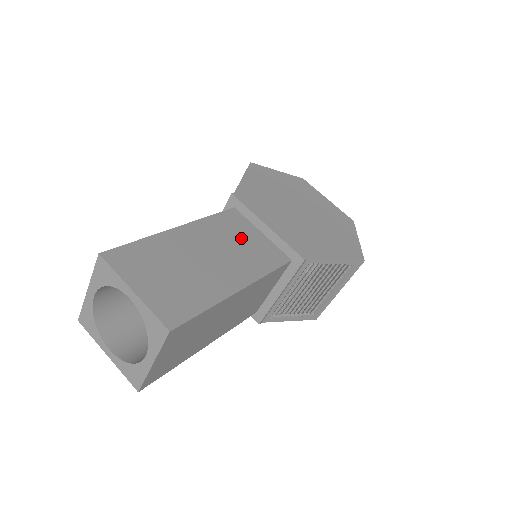
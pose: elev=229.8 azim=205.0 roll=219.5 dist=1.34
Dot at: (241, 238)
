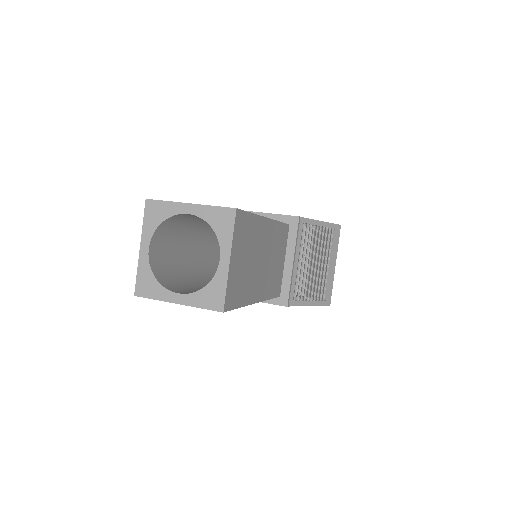
Dot at: occluded
